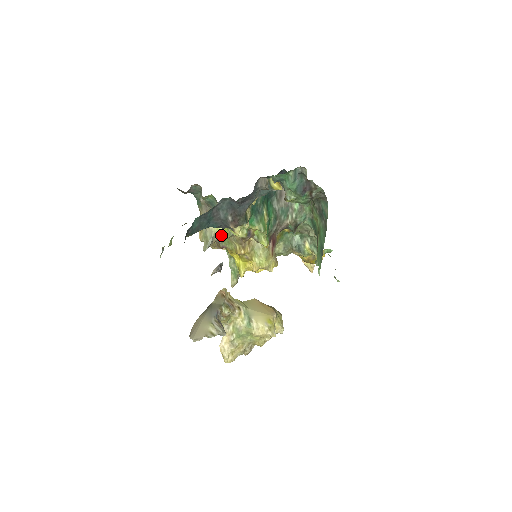
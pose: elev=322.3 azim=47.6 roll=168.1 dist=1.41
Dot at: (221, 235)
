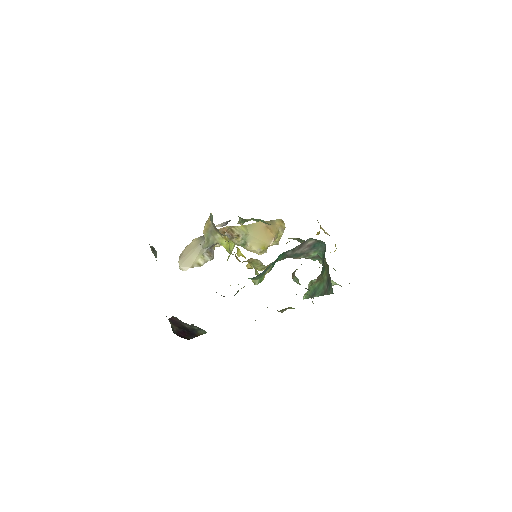
Dot at: (223, 245)
